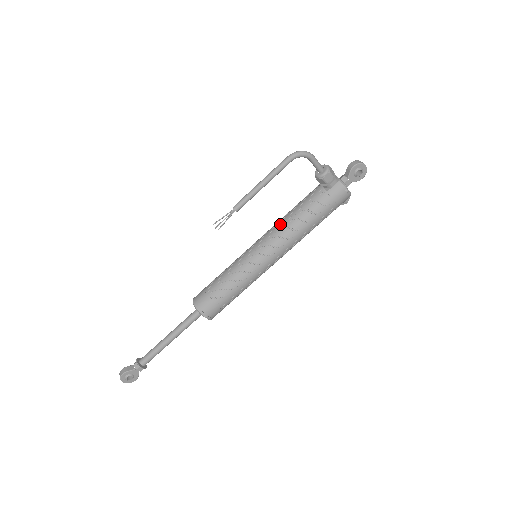
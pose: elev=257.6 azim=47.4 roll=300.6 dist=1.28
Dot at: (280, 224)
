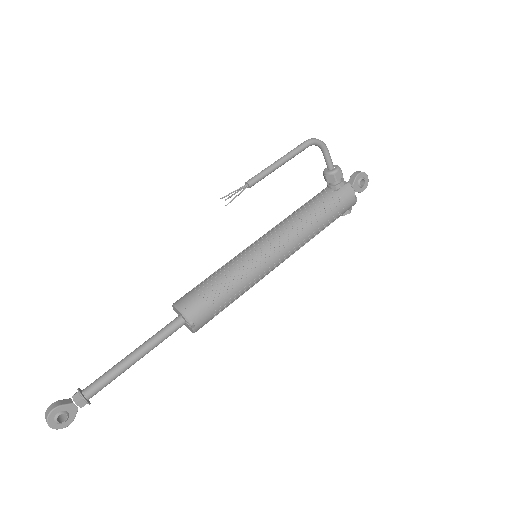
Dot at: (286, 221)
